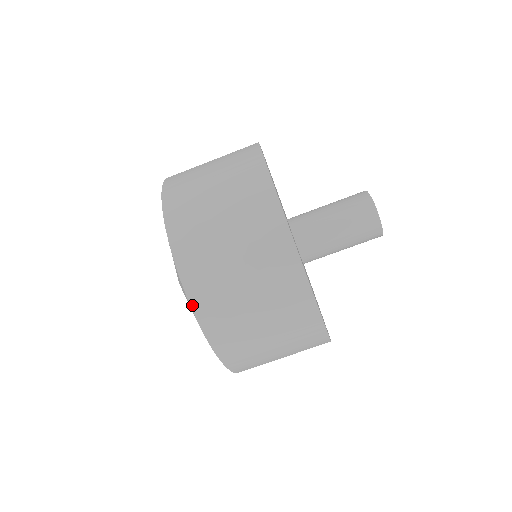
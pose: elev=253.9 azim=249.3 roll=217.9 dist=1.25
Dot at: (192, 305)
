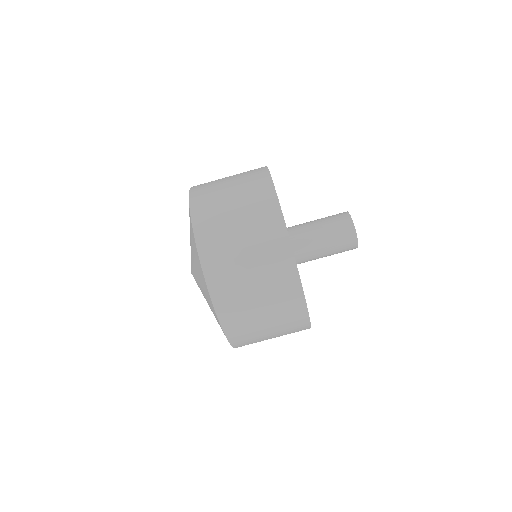
Dot at: (190, 196)
